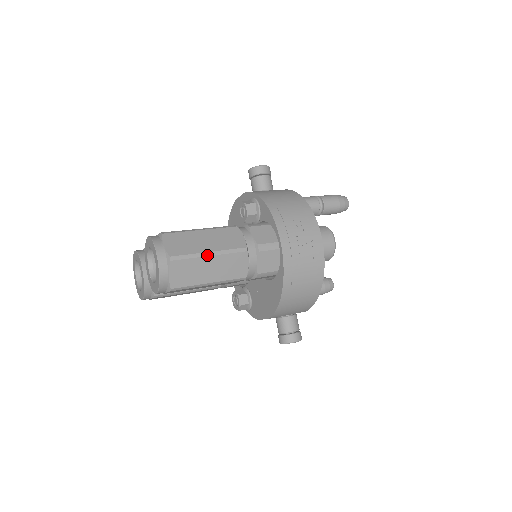
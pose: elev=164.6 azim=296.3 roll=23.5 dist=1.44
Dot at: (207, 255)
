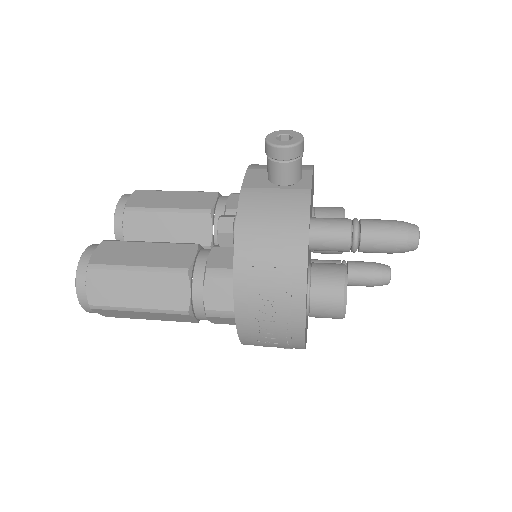
Dot at: (134, 310)
